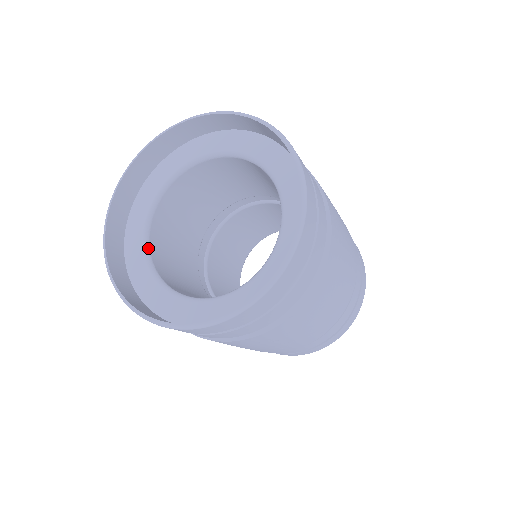
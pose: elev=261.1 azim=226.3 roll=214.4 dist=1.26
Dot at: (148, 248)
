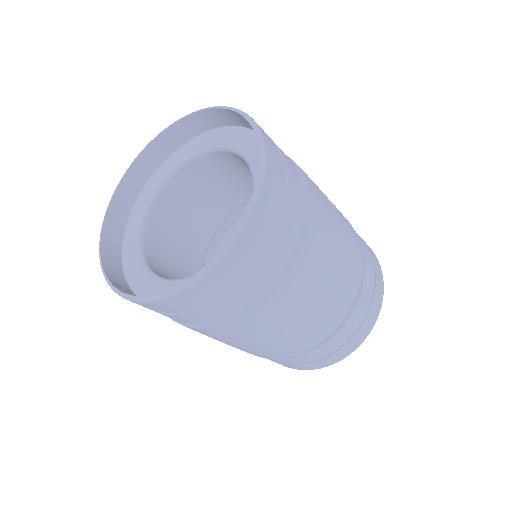
Dot at: (143, 231)
